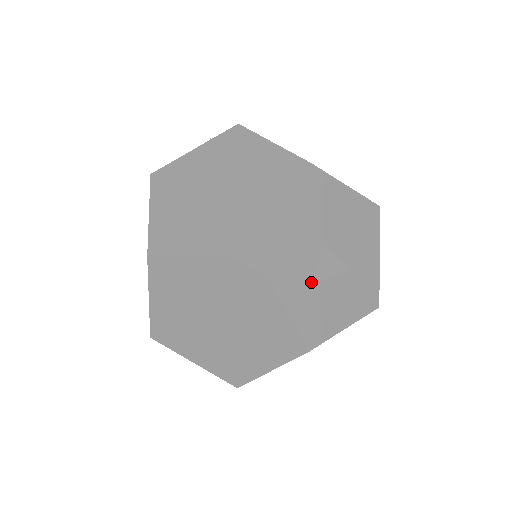
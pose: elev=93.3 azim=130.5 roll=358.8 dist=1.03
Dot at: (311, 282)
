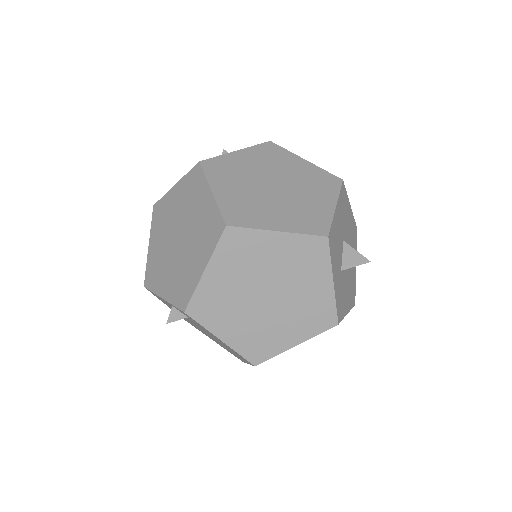
Dot at: (340, 269)
